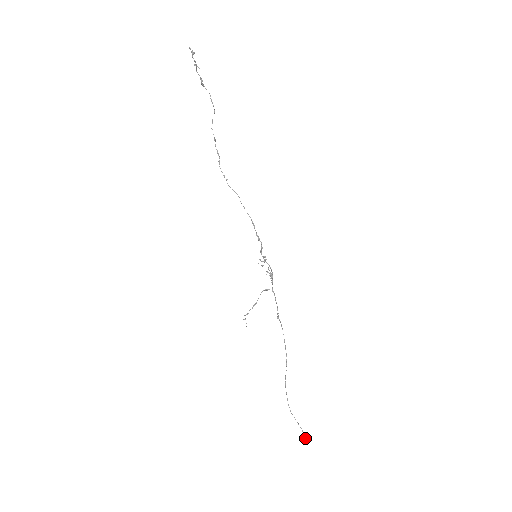
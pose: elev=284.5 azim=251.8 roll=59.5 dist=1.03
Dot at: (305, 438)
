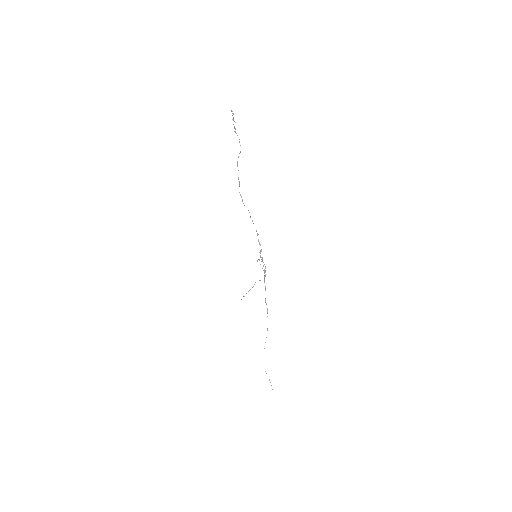
Dot at: occluded
